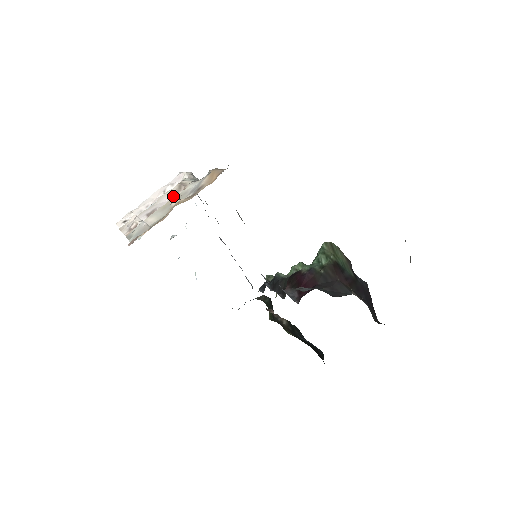
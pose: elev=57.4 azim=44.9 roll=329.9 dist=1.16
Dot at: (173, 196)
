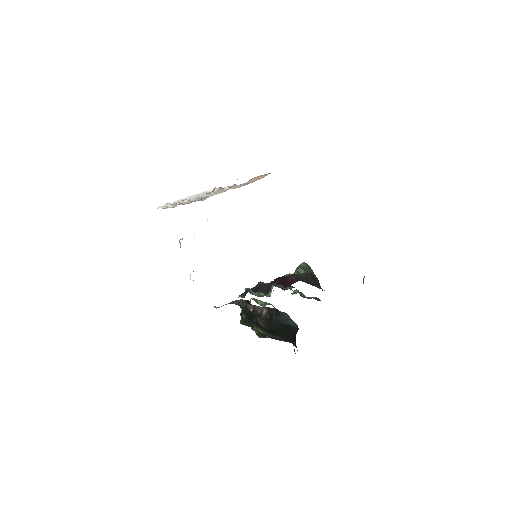
Dot at: occluded
